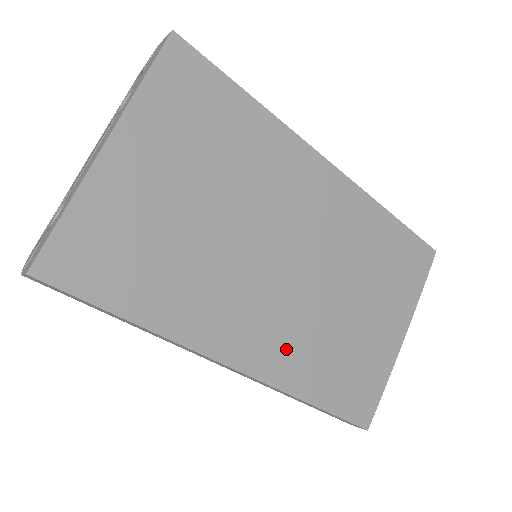
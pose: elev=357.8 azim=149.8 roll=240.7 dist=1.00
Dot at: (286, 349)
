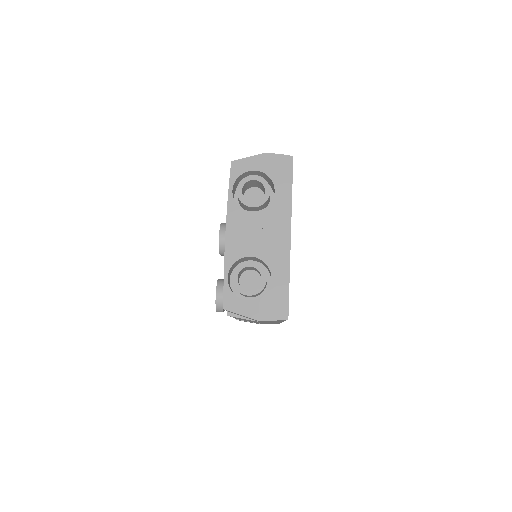
Dot at: occluded
